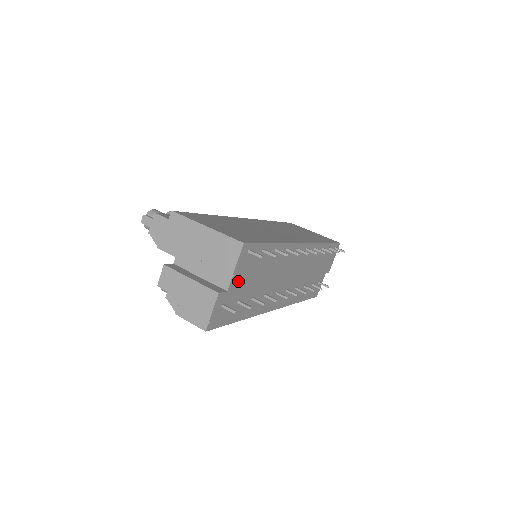
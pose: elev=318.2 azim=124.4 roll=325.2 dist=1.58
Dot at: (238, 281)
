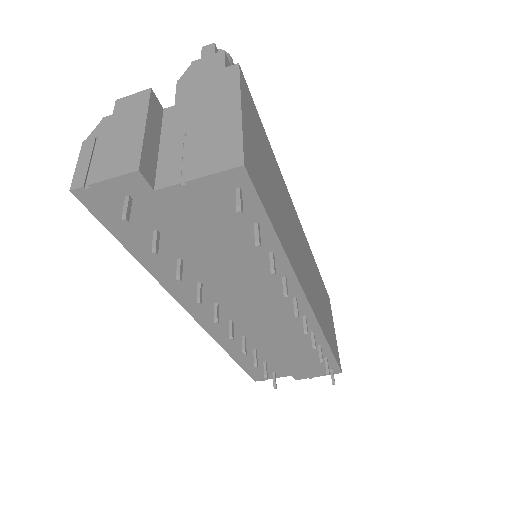
Dot at: (183, 204)
